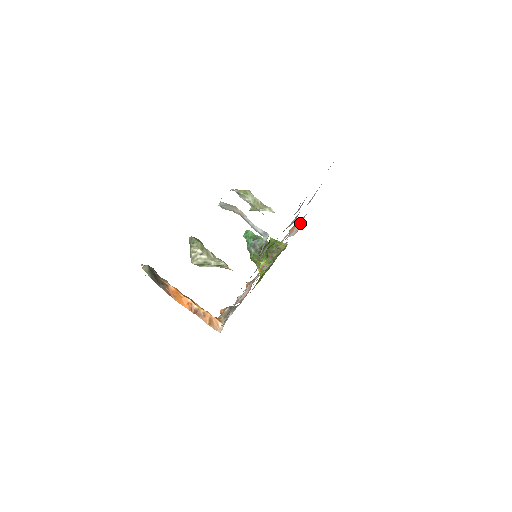
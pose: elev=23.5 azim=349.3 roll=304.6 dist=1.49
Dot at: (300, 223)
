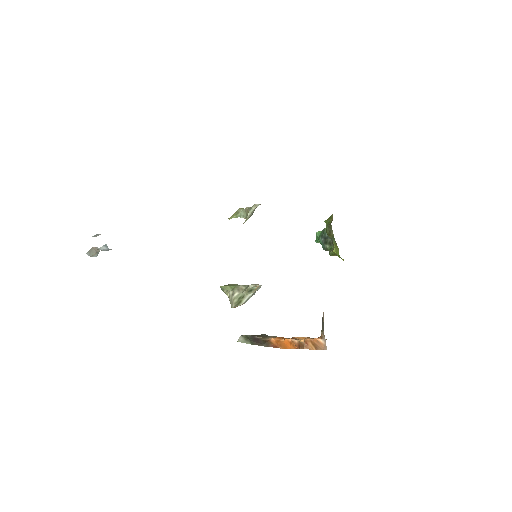
Dot at: occluded
